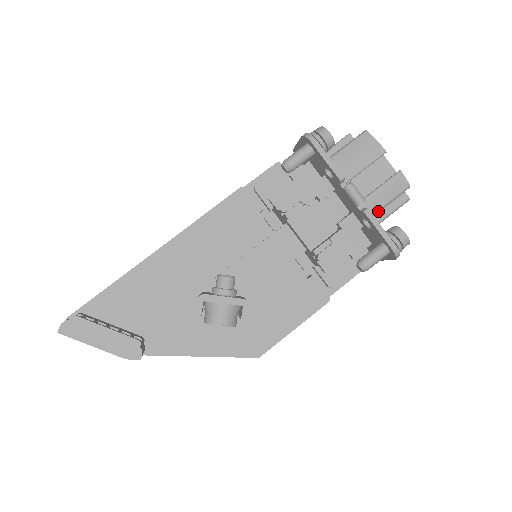
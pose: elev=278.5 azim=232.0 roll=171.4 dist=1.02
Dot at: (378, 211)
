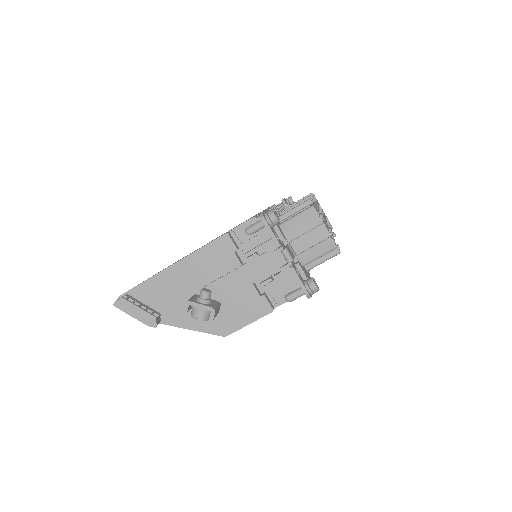
Dot at: occluded
